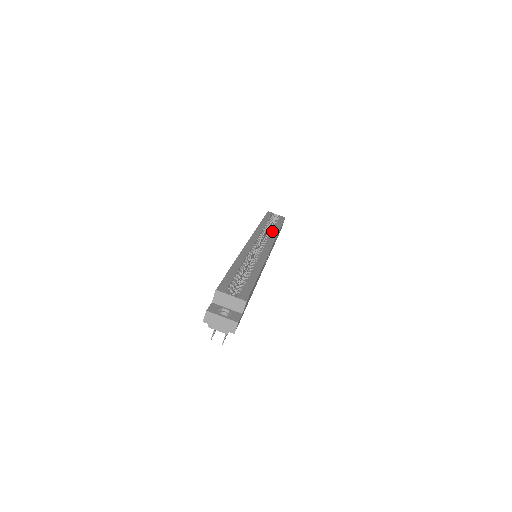
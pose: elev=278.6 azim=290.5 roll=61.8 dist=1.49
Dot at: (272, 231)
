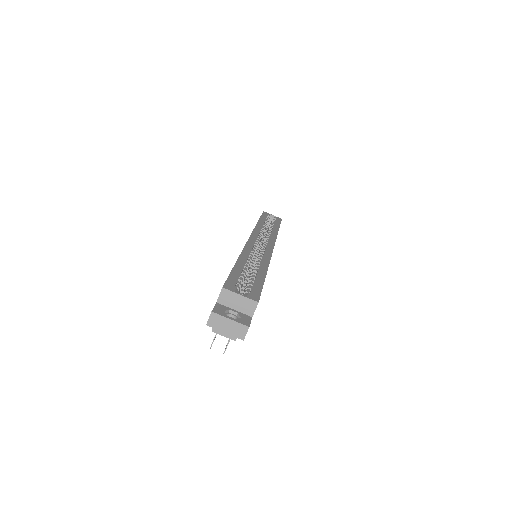
Dot at: (271, 231)
